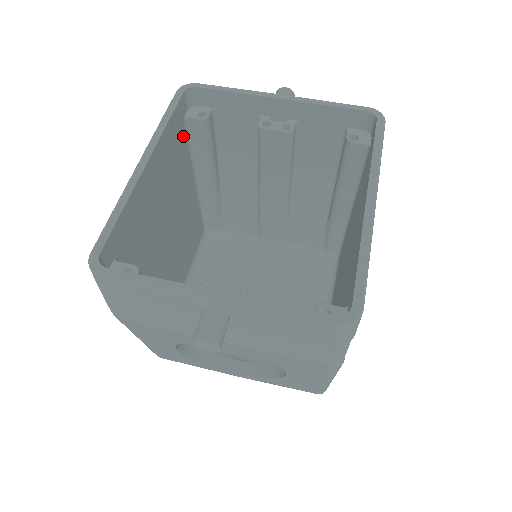
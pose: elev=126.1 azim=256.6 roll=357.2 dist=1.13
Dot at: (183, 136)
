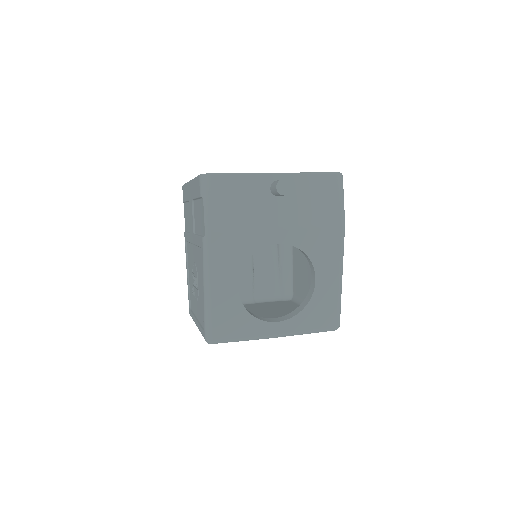
Dot at: occluded
